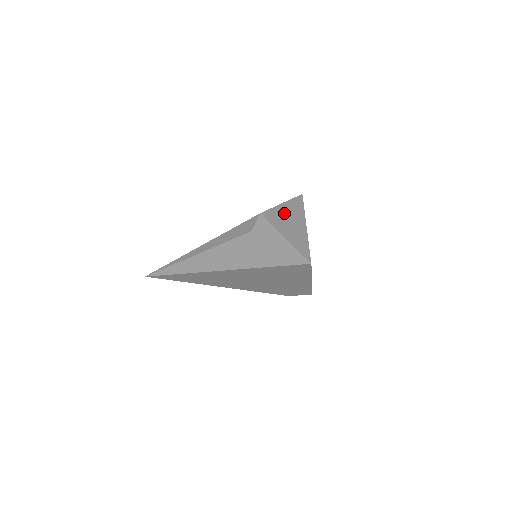
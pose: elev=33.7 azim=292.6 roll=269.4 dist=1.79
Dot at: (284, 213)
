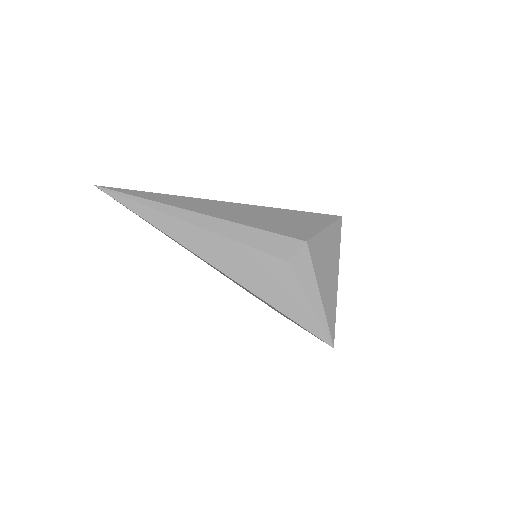
Dot at: (325, 249)
